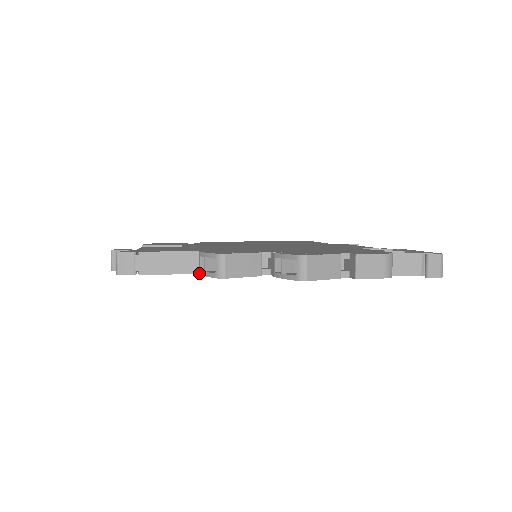
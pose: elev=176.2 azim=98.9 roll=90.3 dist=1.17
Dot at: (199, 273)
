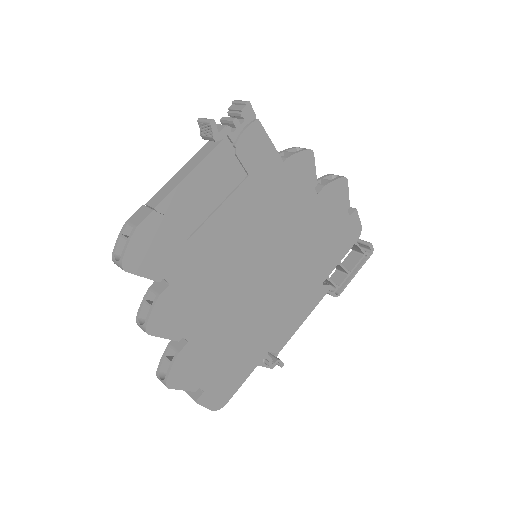
Dot at: (285, 158)
